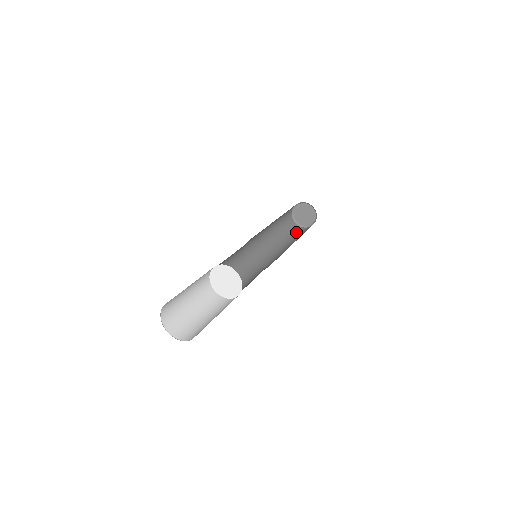
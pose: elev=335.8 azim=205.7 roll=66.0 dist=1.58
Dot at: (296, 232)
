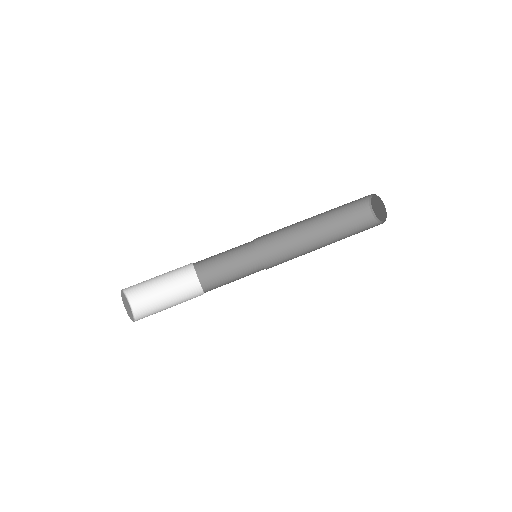
Dot at: (363, 230)
